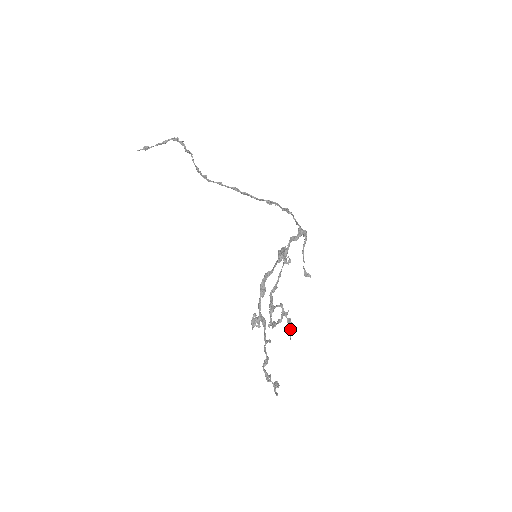
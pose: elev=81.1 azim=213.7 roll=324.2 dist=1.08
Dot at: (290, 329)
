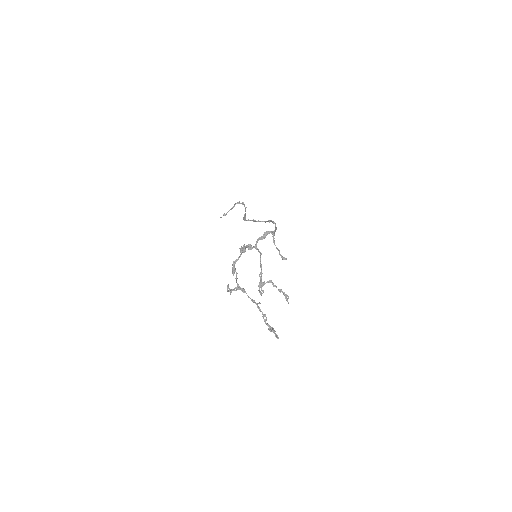
Dot at: (286, 297)
